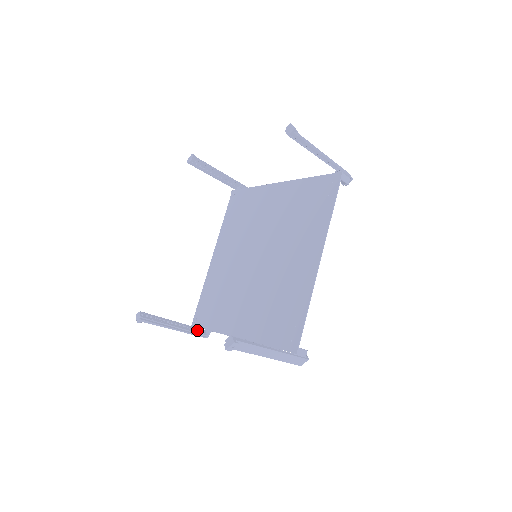
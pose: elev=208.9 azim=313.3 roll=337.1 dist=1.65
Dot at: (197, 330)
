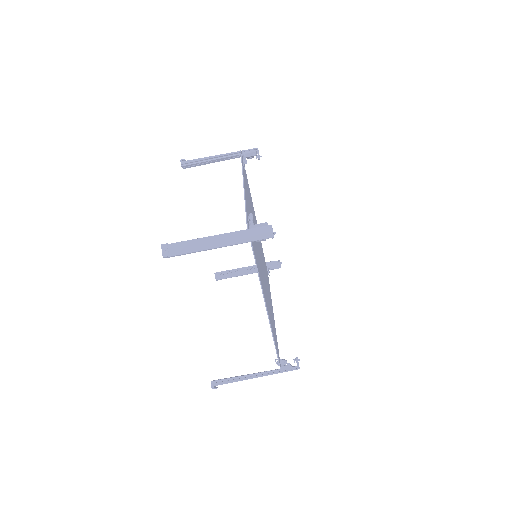
Dot at: (281, 366)
